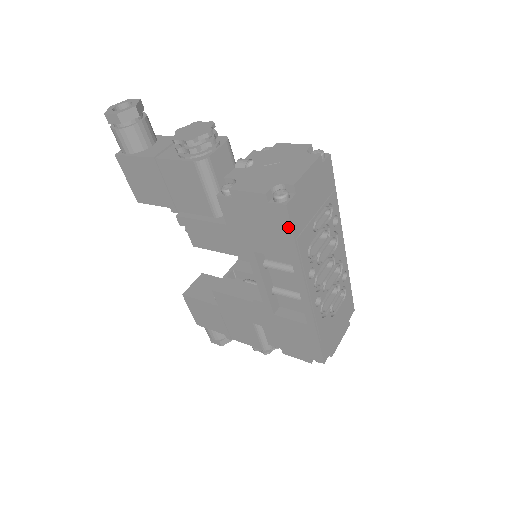
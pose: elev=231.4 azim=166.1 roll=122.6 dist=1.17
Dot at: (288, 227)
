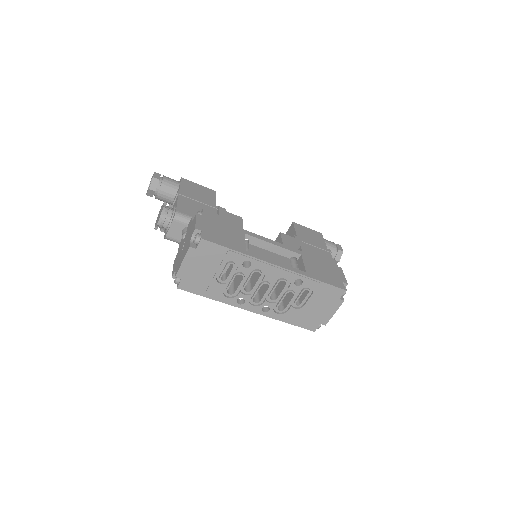
Dot at: (193, 292)
